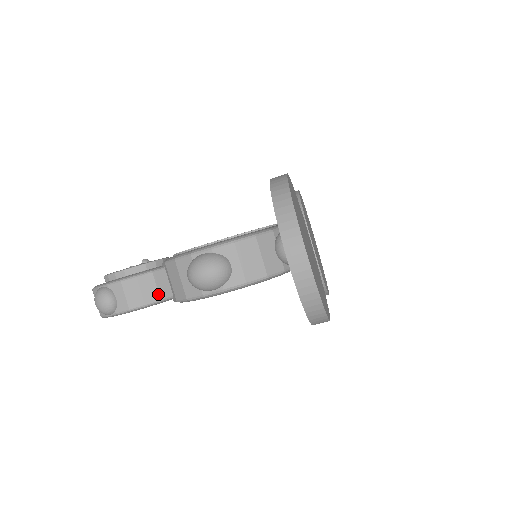
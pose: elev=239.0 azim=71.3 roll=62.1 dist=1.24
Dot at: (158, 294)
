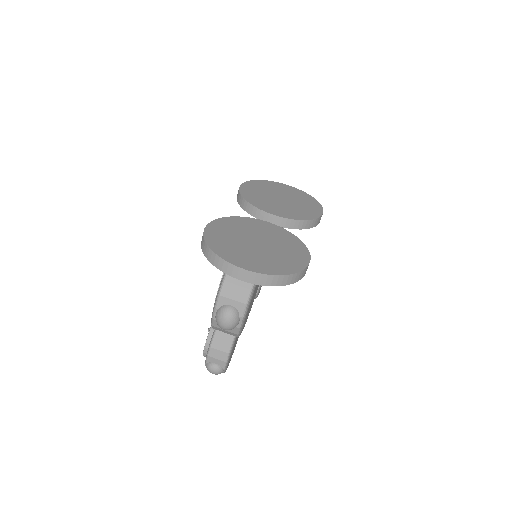
Dot at: (227, 343)
